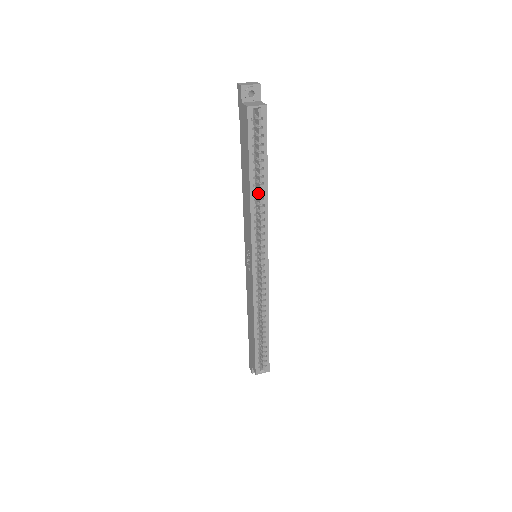
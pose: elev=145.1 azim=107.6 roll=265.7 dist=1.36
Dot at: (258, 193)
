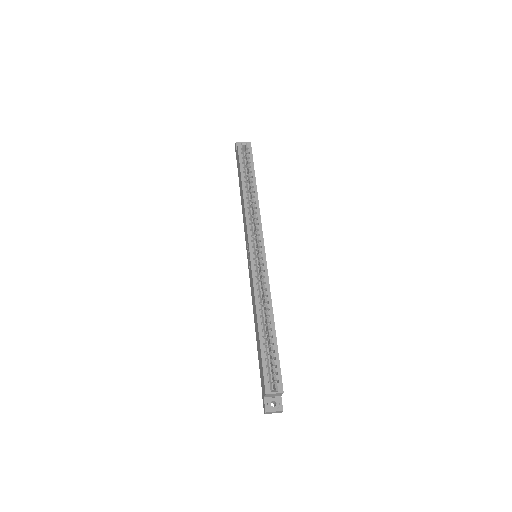
Dot at: (251, 199)
